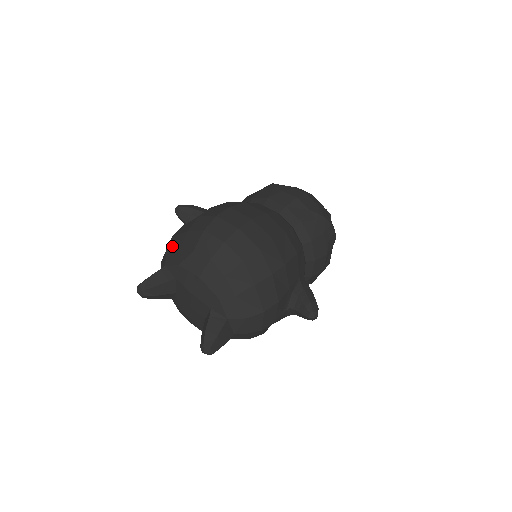
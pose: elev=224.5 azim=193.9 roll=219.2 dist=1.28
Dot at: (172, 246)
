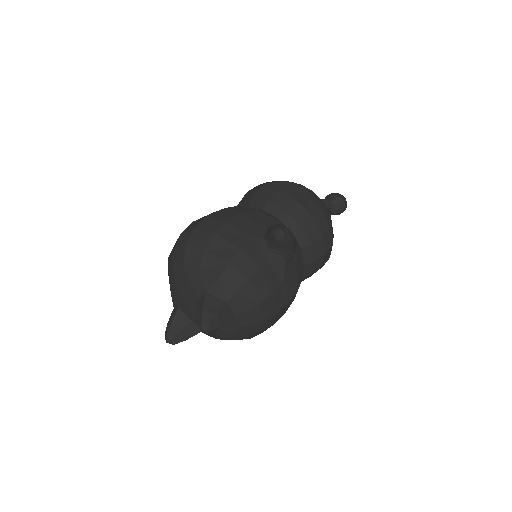
Dot at: occluded
